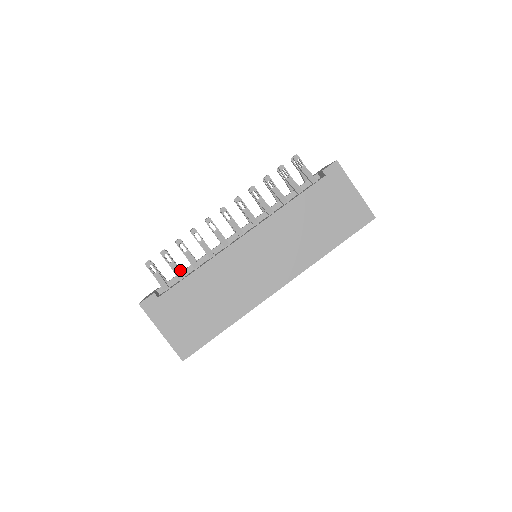
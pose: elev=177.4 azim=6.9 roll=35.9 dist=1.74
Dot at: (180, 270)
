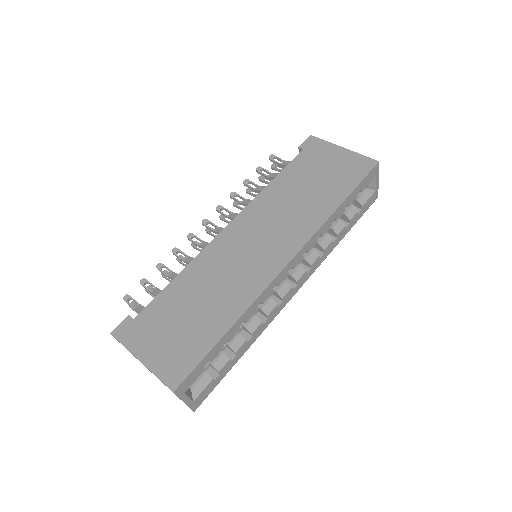
Dot at: occluded
